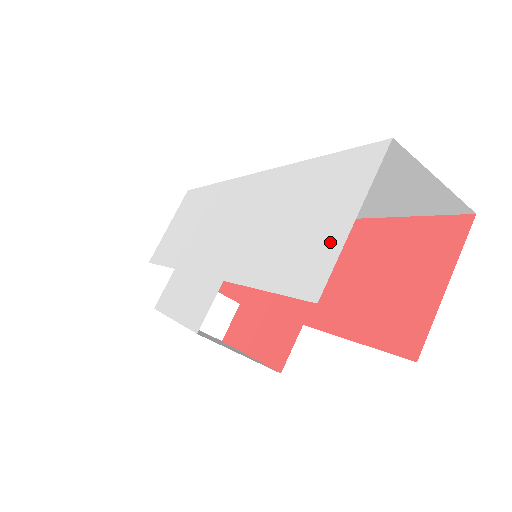
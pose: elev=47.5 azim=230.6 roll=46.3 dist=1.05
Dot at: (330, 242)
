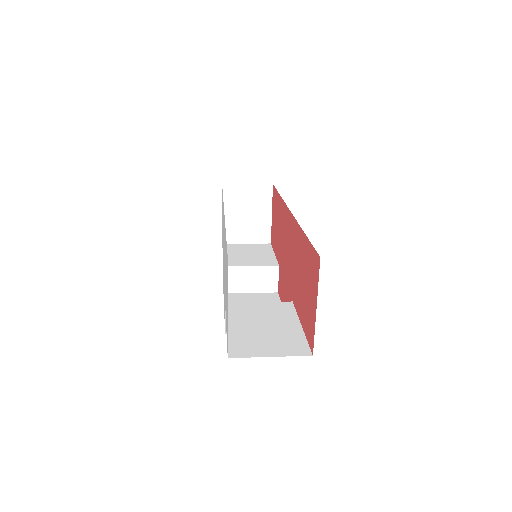
Dot at: (227, 319)
